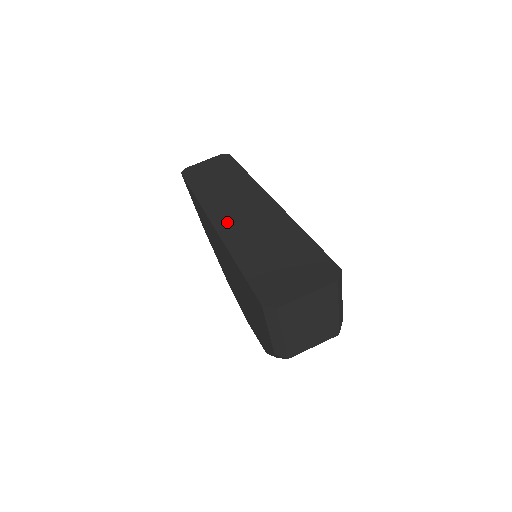
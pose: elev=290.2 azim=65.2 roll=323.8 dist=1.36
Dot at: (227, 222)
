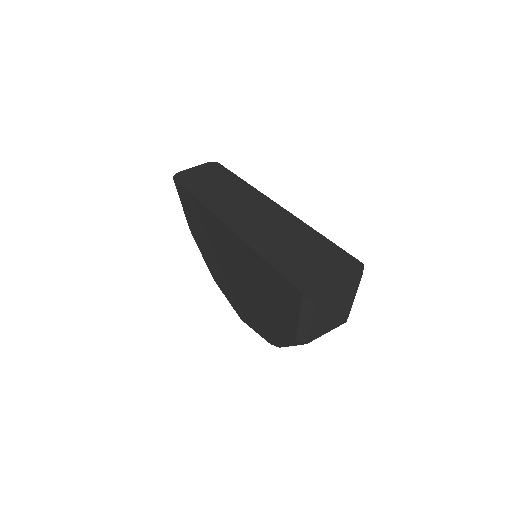
Dot at: (241, 224)
